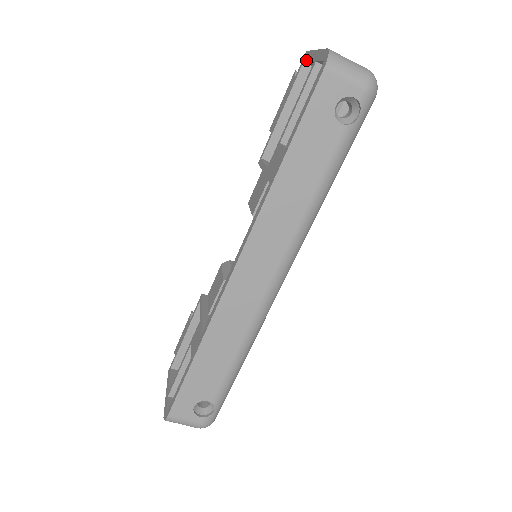
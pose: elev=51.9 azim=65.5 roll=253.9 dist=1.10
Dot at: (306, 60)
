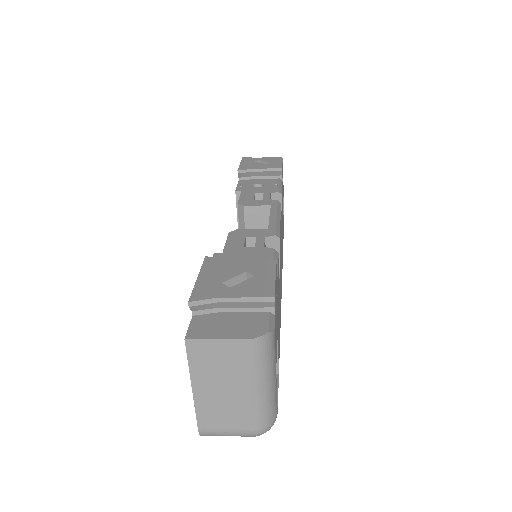
Dot at: occluded
